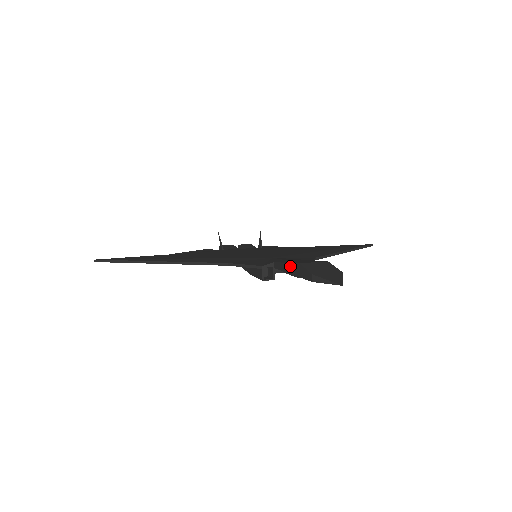
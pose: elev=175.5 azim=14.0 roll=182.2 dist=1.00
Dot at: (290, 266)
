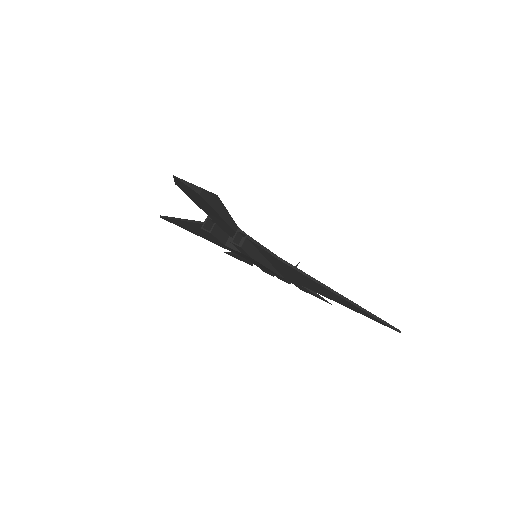
Dot at: occluded
